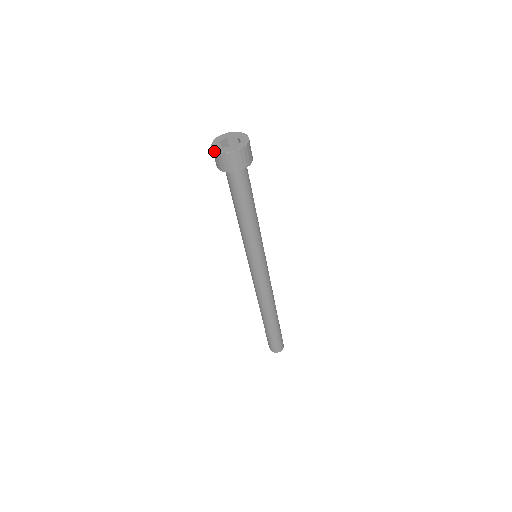
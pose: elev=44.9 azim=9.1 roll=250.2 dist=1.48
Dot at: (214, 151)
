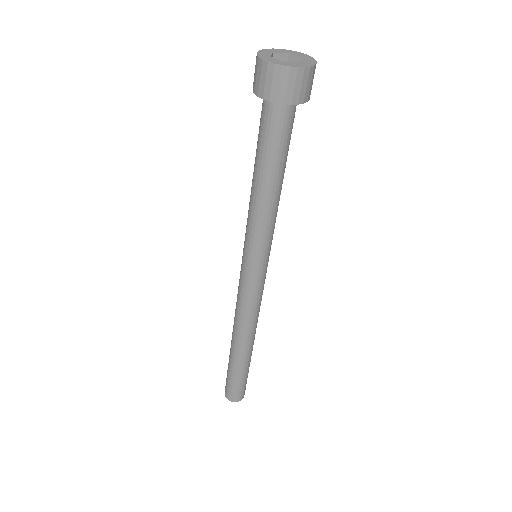
Dot at: (275, 66)
